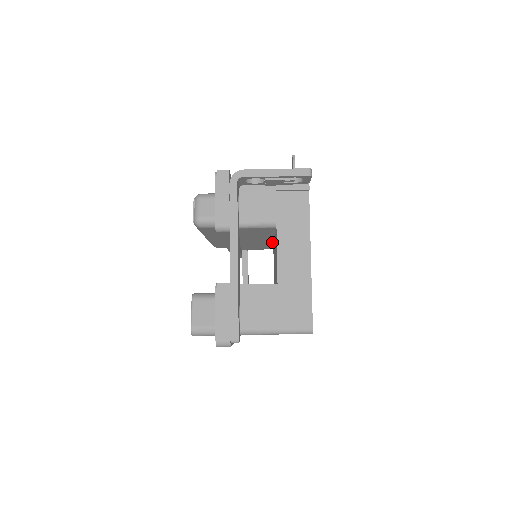
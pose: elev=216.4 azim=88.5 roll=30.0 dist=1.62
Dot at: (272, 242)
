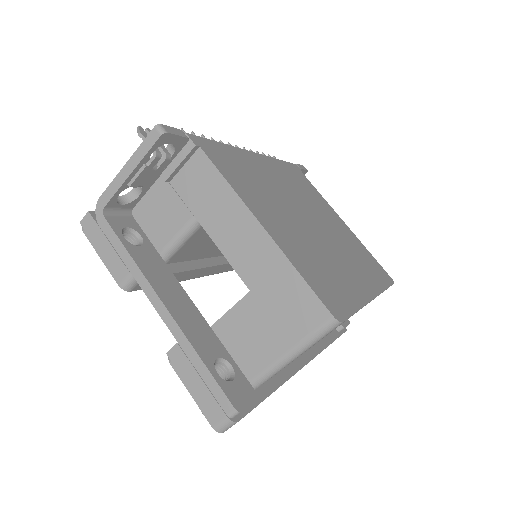
Dot at: occluded
